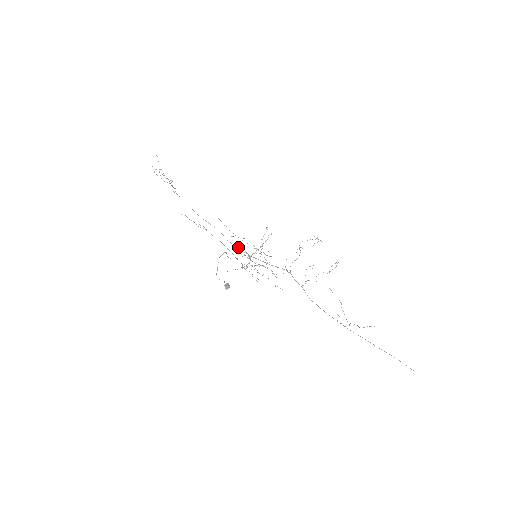
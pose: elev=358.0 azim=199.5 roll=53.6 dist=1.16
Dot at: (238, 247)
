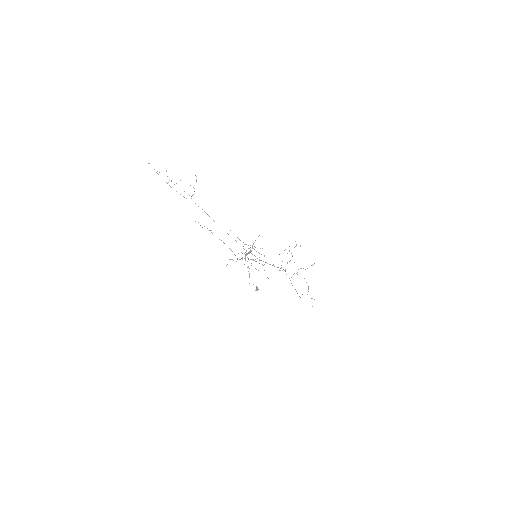
Dot at: occluded
